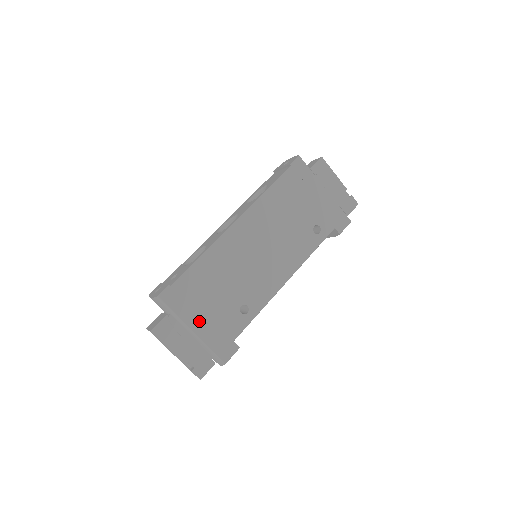
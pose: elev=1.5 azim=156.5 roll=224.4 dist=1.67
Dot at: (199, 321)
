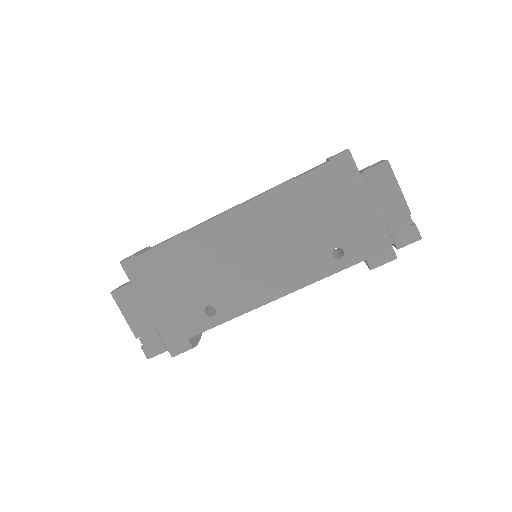
Dot at: (156, 303)
